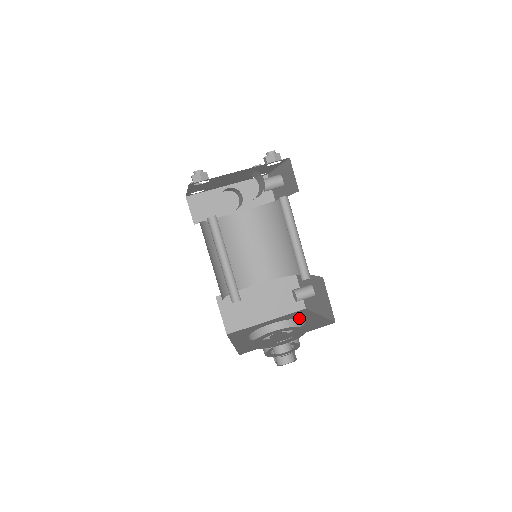
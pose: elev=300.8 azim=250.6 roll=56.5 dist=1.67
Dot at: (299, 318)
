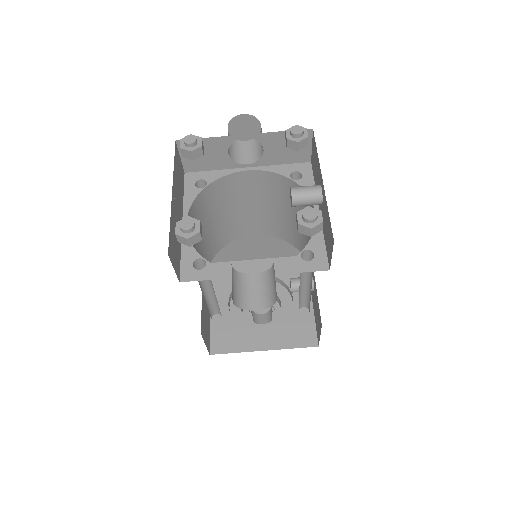
Dot at: (290, 288)
